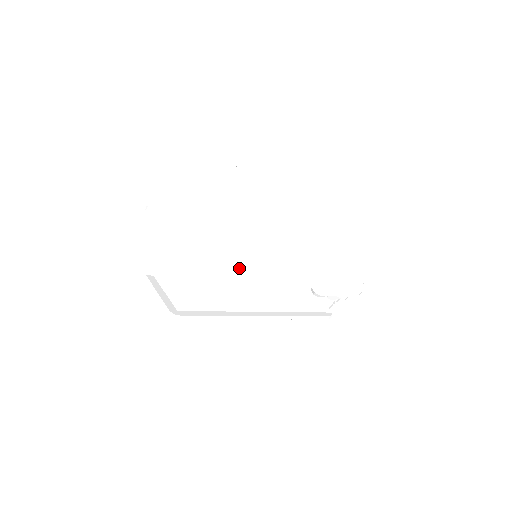
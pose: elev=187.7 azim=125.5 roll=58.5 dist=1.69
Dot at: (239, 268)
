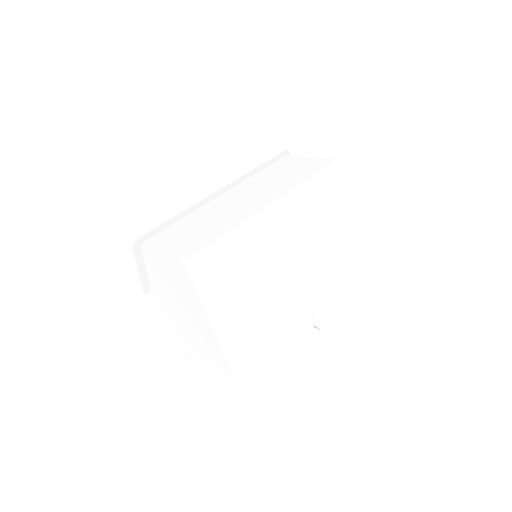
Dot at: occluded
